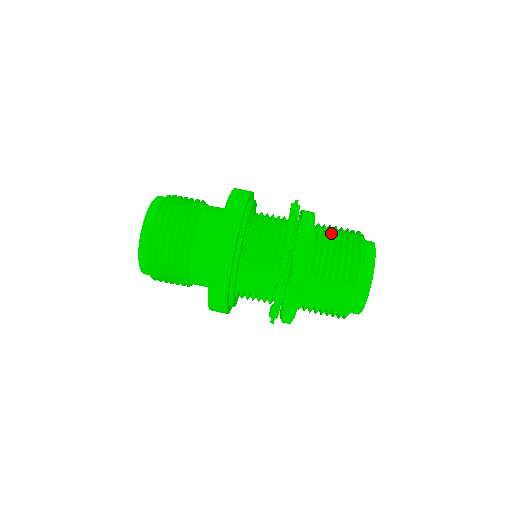
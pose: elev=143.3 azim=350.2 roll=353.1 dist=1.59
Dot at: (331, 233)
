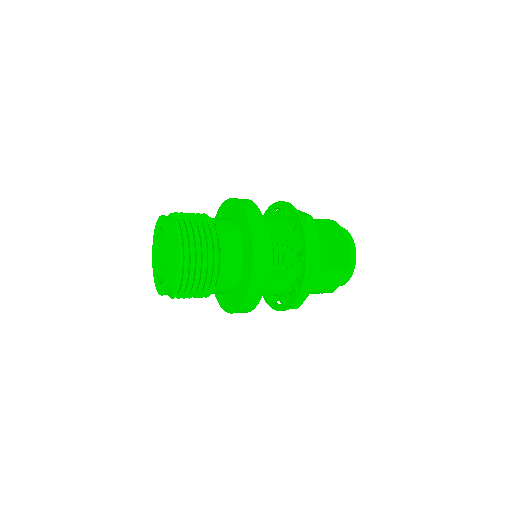
Dot at: (322, 229)
